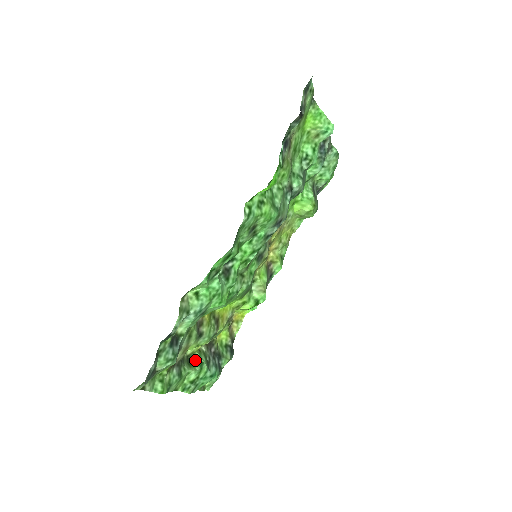
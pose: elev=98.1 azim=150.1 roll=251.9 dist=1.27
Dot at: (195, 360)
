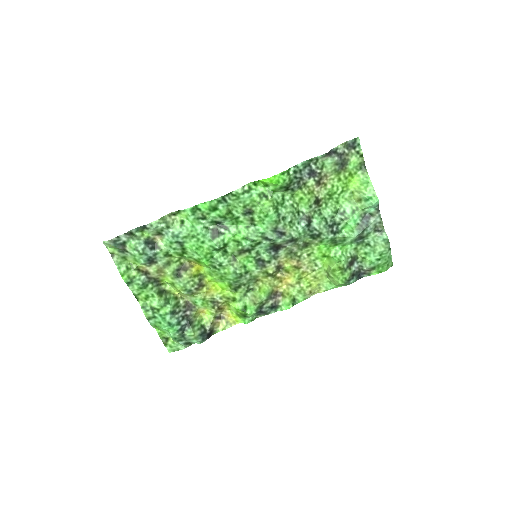
Dot at: (166, 297)
